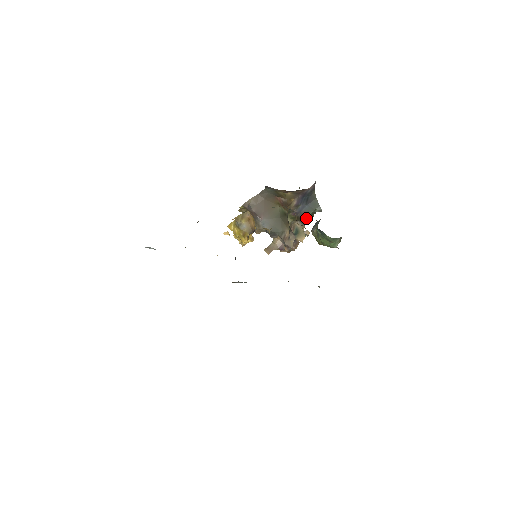
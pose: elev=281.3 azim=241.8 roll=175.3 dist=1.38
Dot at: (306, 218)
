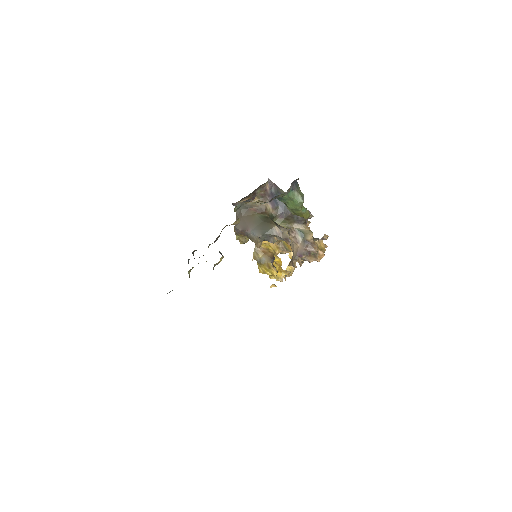
Dot at: (295, 215)
